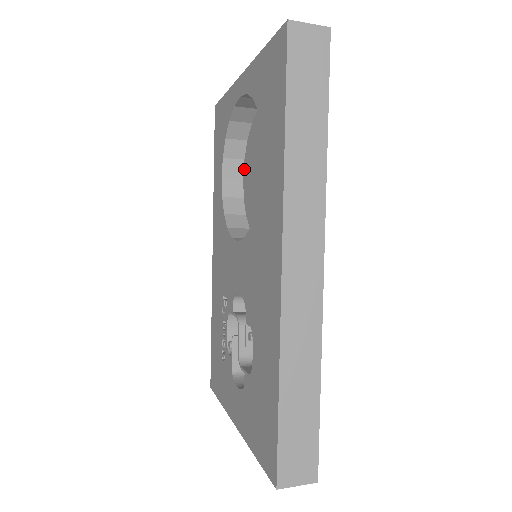
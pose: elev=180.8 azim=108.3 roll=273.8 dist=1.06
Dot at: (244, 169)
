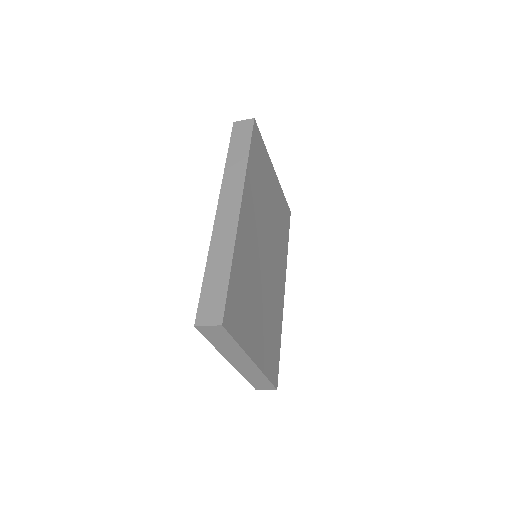
Dot at: occluded
